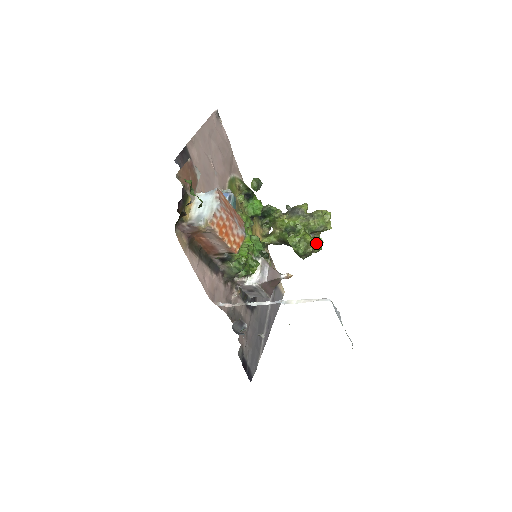
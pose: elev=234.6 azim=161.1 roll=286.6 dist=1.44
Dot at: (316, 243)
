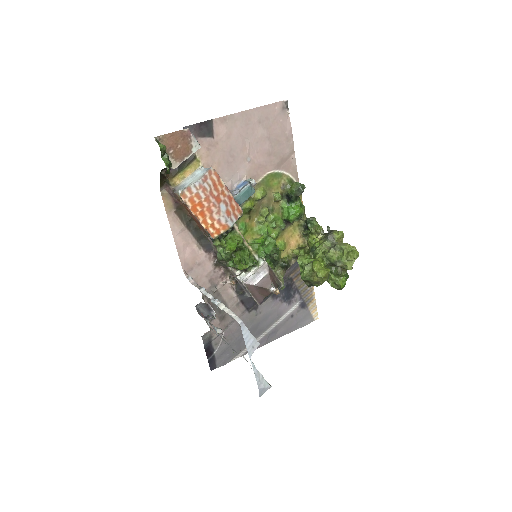
Dot at: (323, 275)
